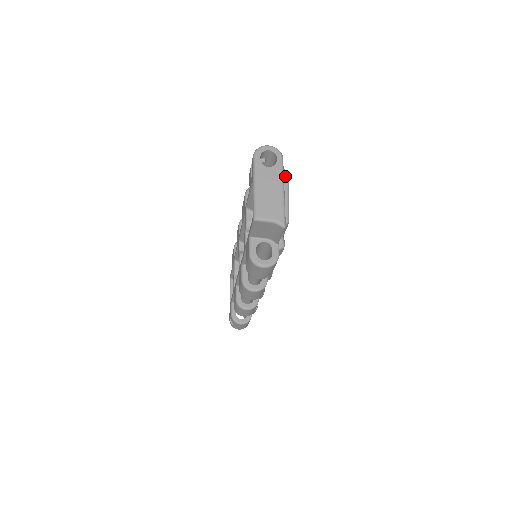
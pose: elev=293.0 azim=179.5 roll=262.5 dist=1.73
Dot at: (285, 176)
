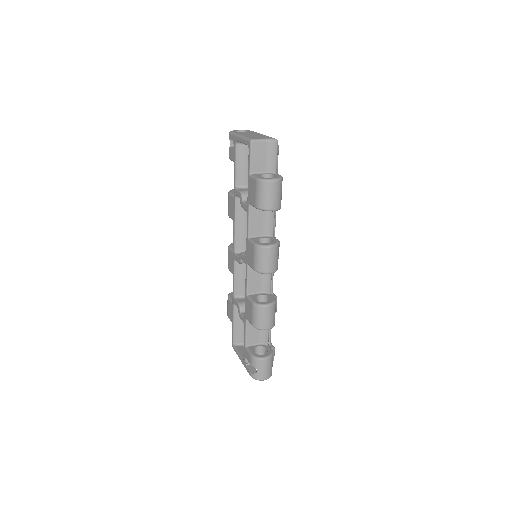
Dot at: occluded
